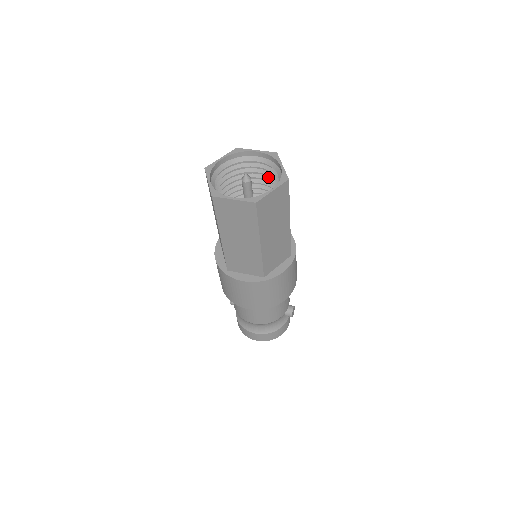
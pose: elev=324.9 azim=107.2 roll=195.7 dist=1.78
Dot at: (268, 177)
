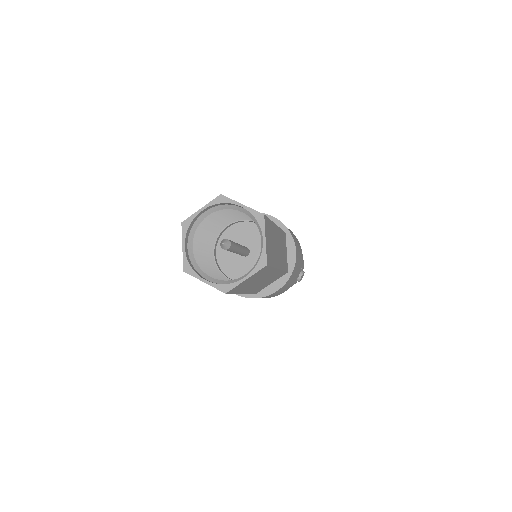
Dot at: occluded
